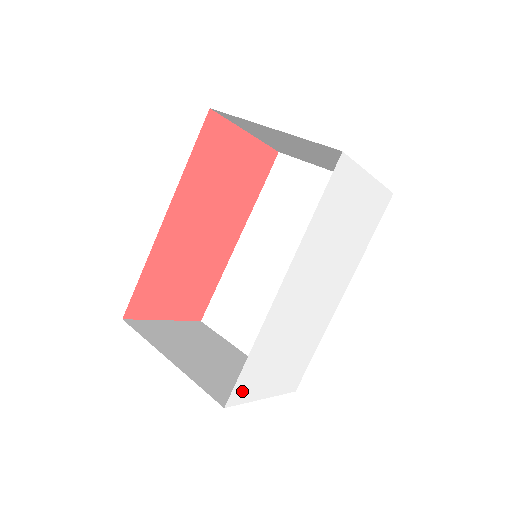
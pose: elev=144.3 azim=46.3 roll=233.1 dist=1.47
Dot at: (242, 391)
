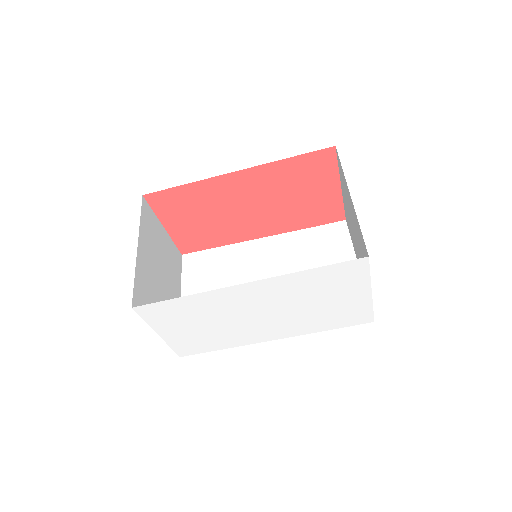
Dot at: (152, 312)
